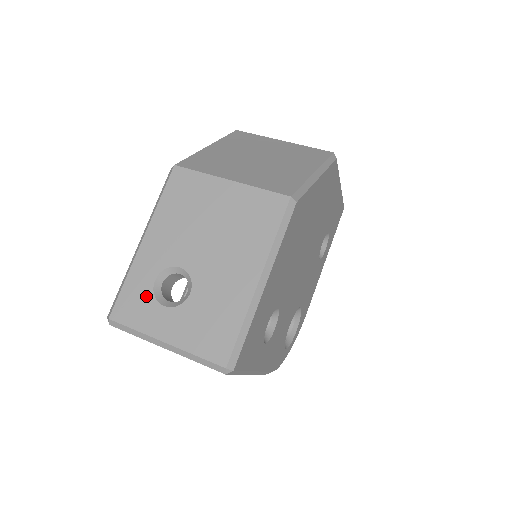
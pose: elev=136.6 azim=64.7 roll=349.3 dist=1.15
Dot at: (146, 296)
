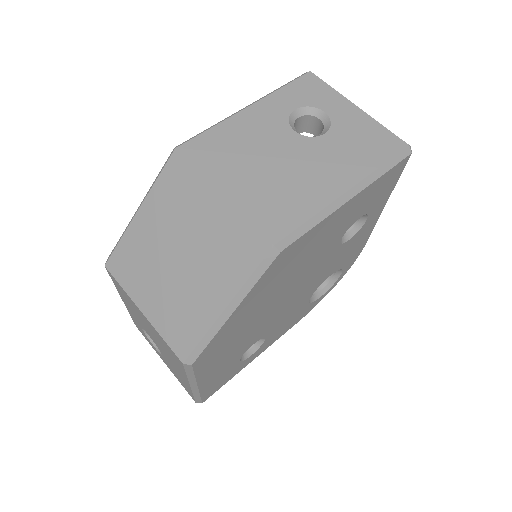
Dot at: (144, 333)
